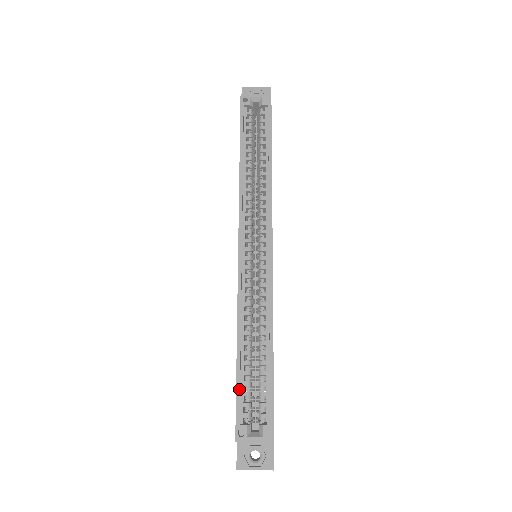
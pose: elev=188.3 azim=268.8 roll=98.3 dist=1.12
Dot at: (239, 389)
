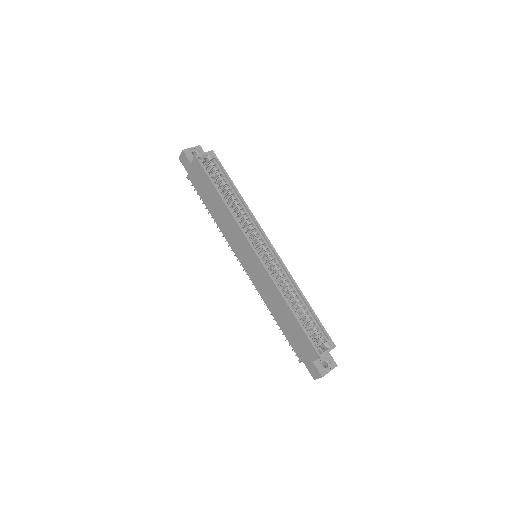
Dot at: (305, 330)
